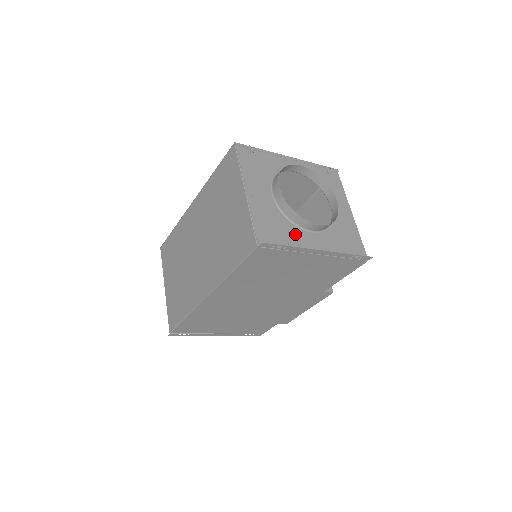
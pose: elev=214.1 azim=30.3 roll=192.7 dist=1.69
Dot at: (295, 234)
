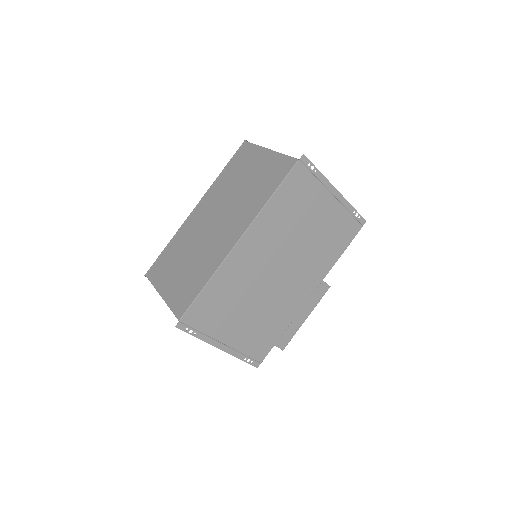
Dot at: occluded
